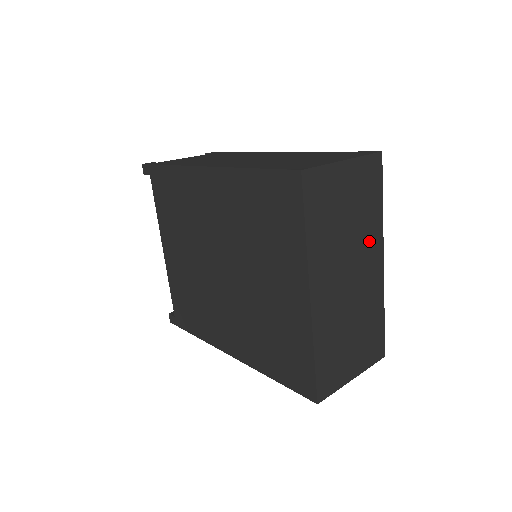
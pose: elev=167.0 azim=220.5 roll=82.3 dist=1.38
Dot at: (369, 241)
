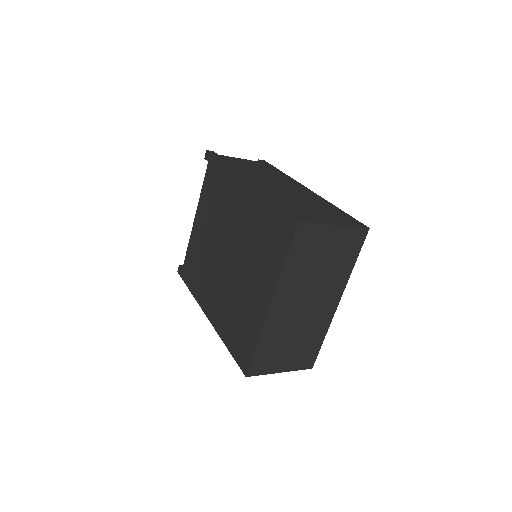
Dot at: (333, 285)
